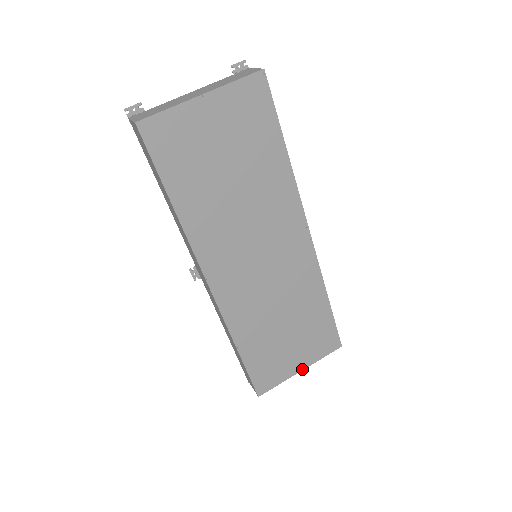
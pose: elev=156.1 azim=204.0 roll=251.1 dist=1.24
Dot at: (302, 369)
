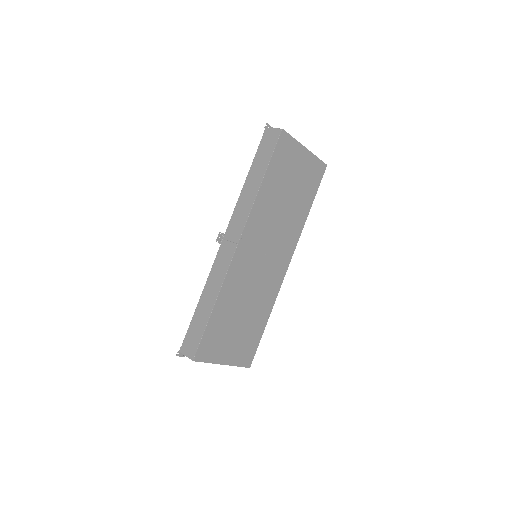
Dot at: (225, 364)
